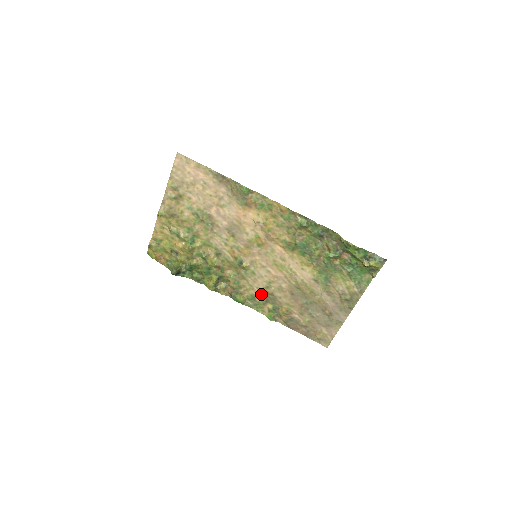
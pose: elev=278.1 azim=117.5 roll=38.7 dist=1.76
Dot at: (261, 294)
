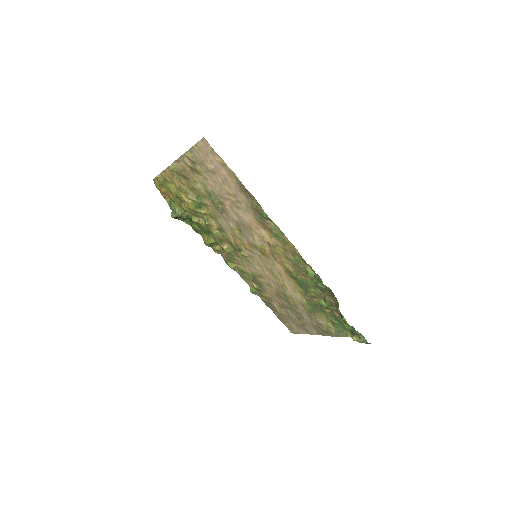
Dot at: (250, 275)
